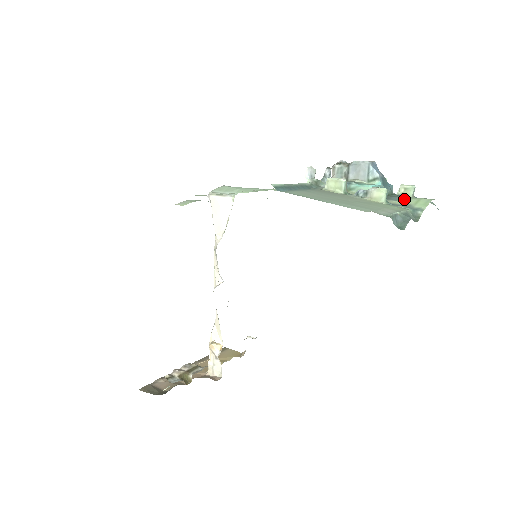
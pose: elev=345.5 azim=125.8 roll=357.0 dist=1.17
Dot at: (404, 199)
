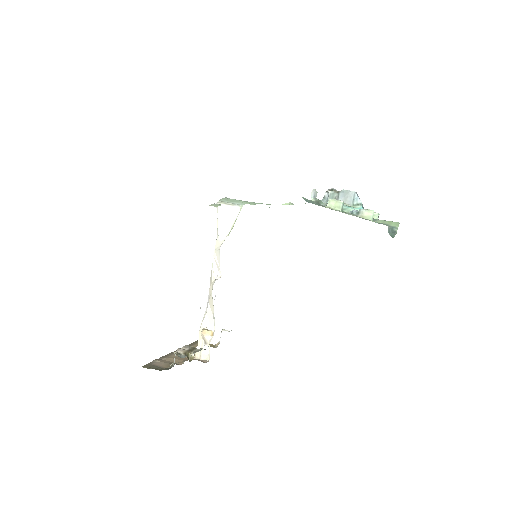
Dot at: (380, 220)
